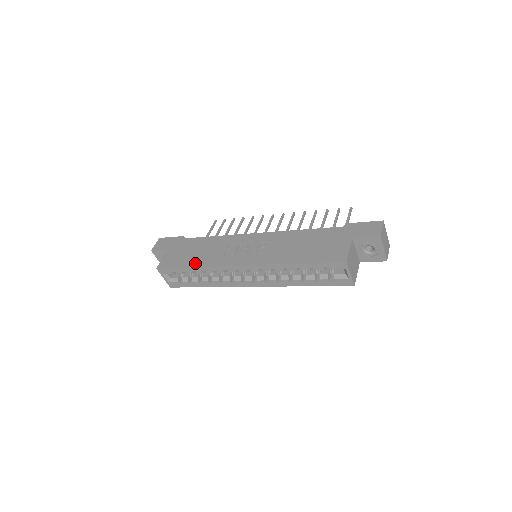
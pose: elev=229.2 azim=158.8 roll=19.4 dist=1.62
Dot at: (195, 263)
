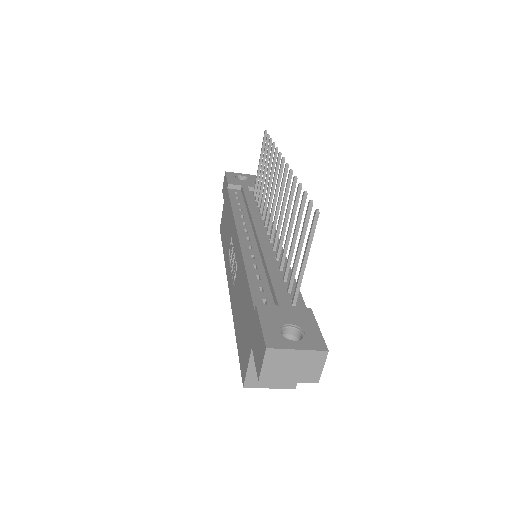
Dot at: (224, 247)
